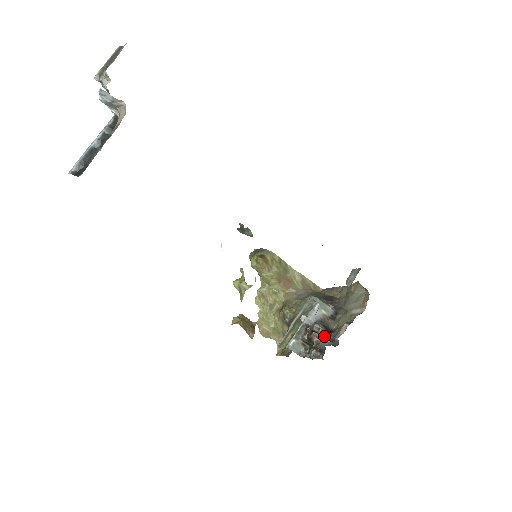
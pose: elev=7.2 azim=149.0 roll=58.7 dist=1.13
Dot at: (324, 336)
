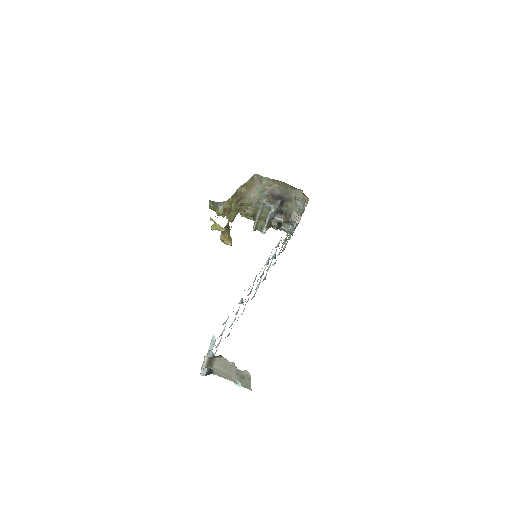
Dot at: (286, 223)
